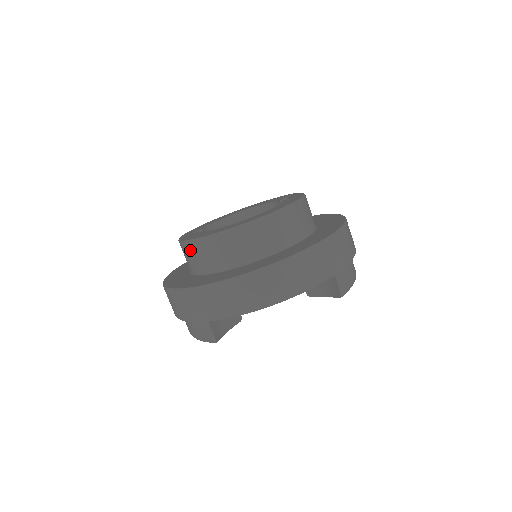
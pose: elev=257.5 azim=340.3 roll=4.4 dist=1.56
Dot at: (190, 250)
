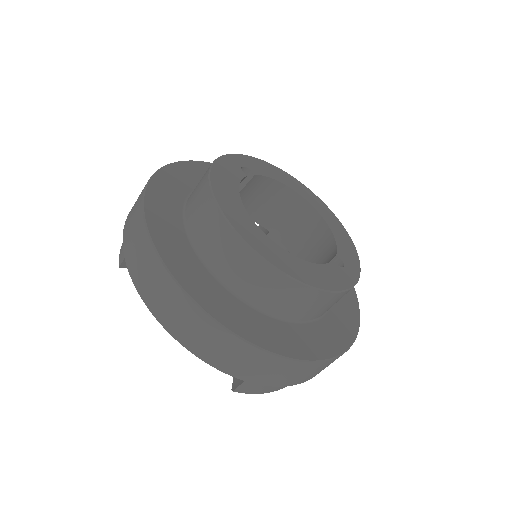
Dot at: (202, 182)
